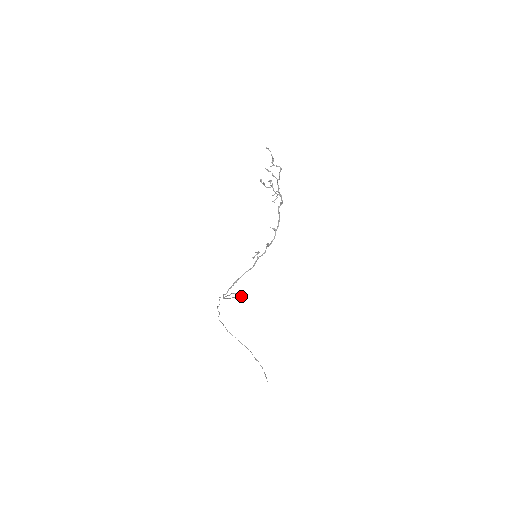
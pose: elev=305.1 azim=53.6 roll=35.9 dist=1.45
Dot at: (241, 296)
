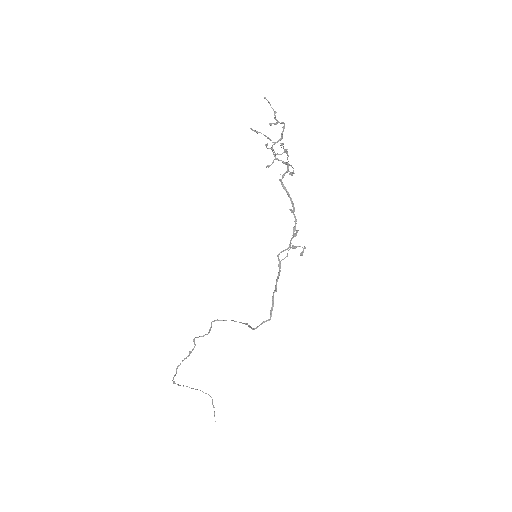
Dot at: occluded
